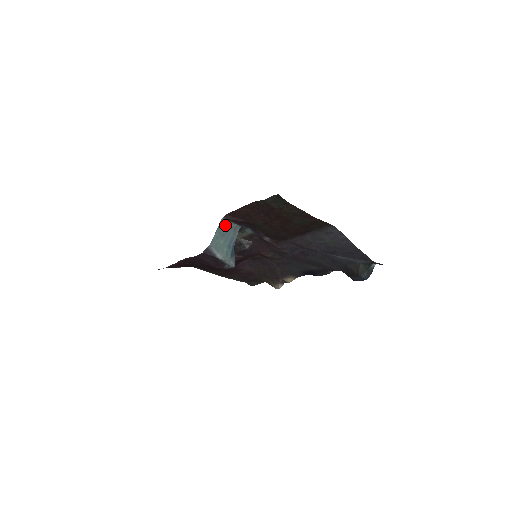
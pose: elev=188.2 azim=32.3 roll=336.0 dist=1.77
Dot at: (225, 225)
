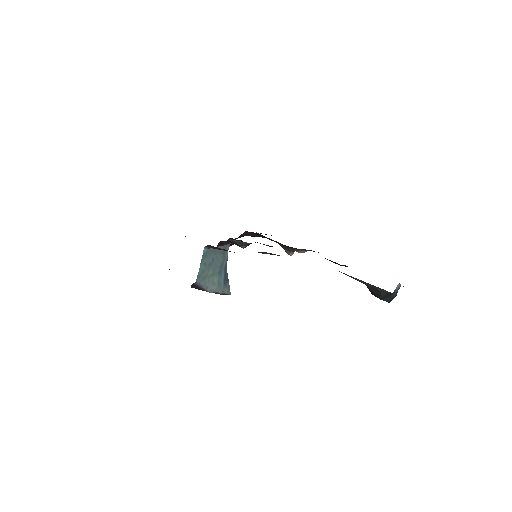
Dot at: (210, 252)
